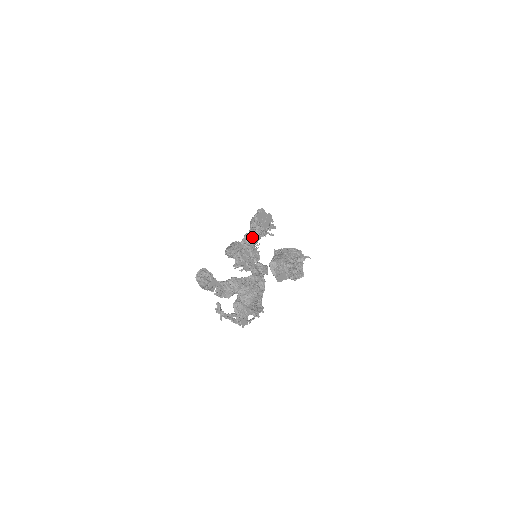
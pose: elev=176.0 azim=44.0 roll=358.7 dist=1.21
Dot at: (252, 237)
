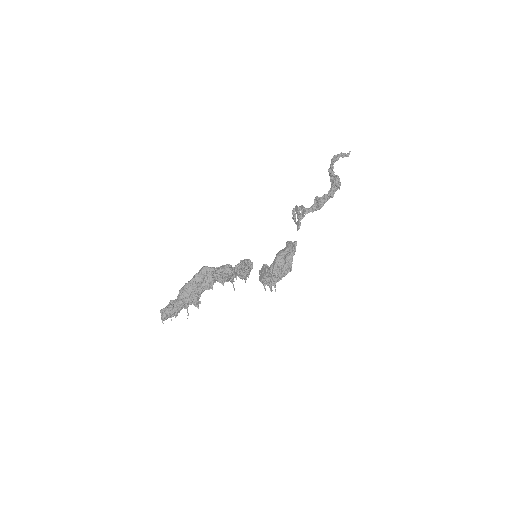
Dot at: (244, 262)
